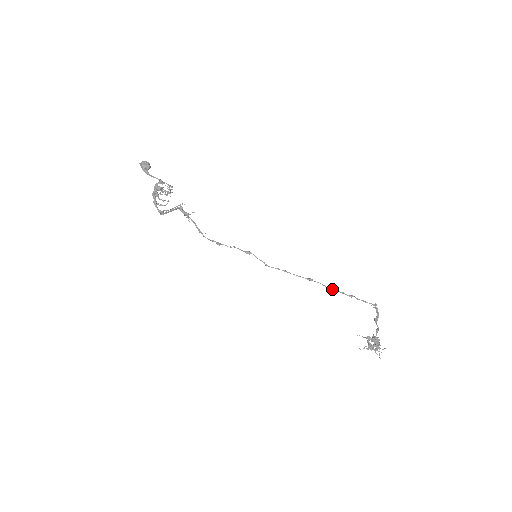
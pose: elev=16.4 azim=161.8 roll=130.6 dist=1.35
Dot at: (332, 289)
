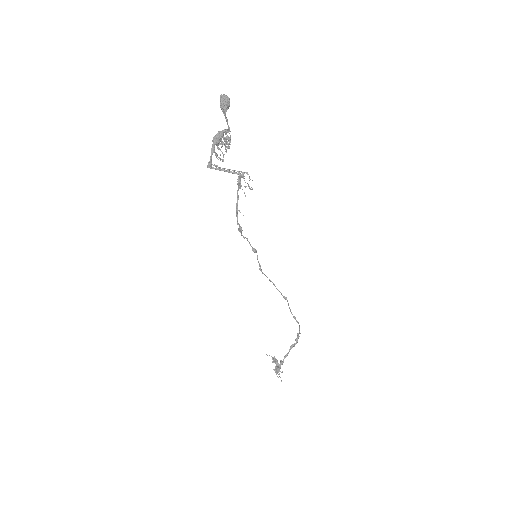
Dot at: (291, 312)
